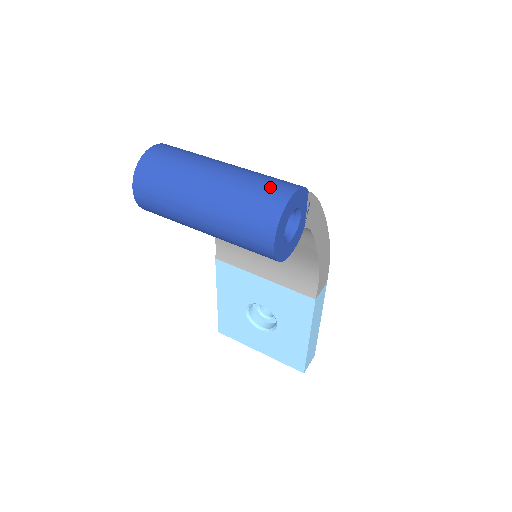
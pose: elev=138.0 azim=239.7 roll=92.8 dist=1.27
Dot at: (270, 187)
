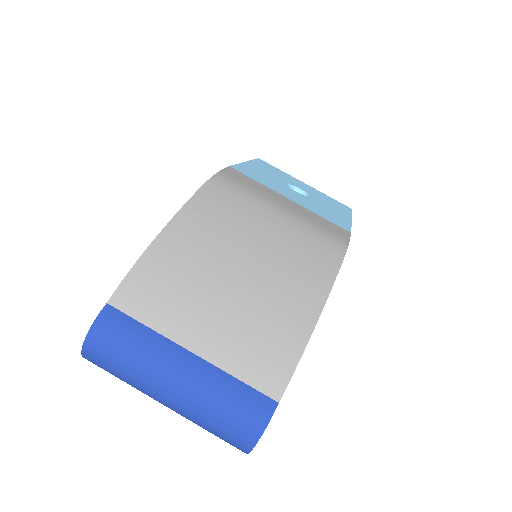
Dot at: (230, 431)
